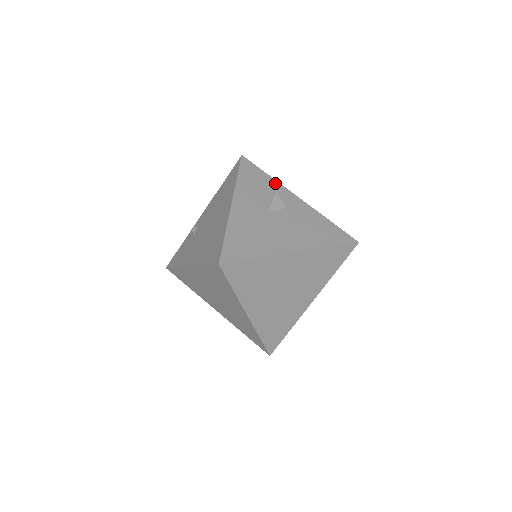
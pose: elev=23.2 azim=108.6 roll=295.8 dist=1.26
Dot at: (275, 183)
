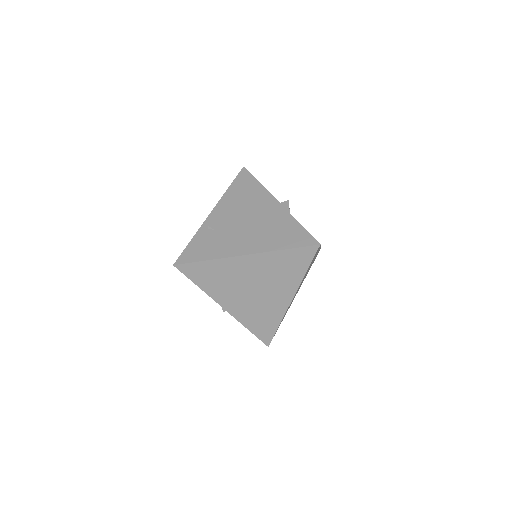
Dot at: occluded
